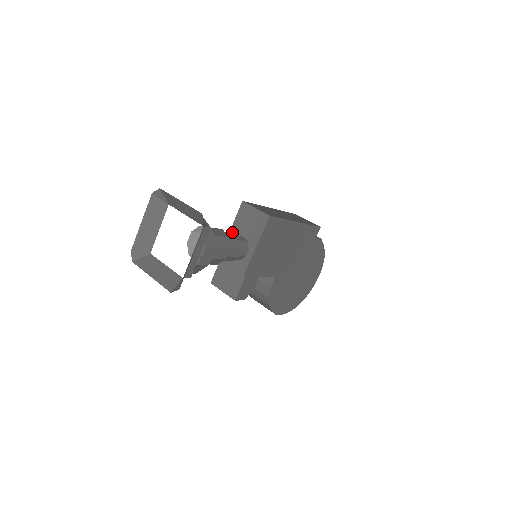
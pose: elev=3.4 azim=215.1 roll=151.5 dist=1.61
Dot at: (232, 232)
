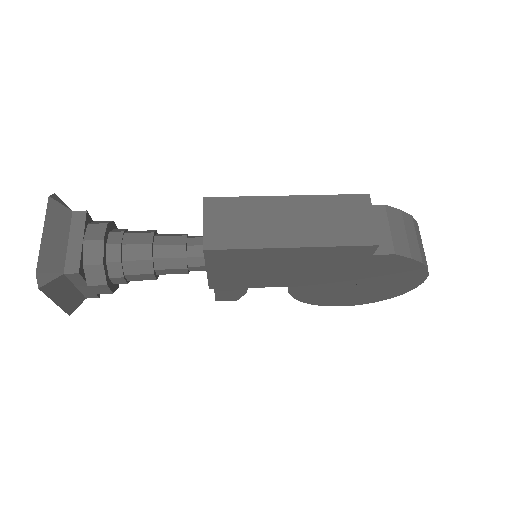
Dot at: occluded
